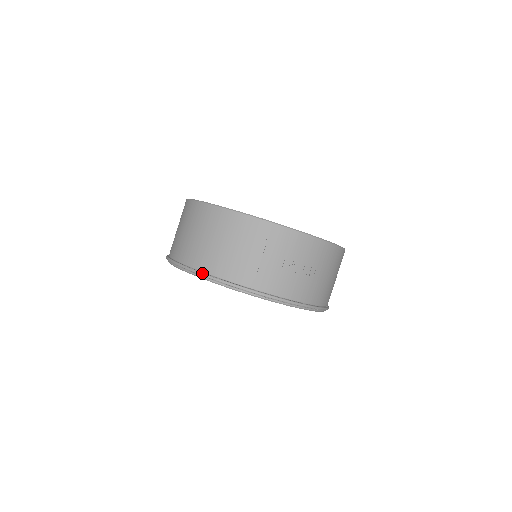
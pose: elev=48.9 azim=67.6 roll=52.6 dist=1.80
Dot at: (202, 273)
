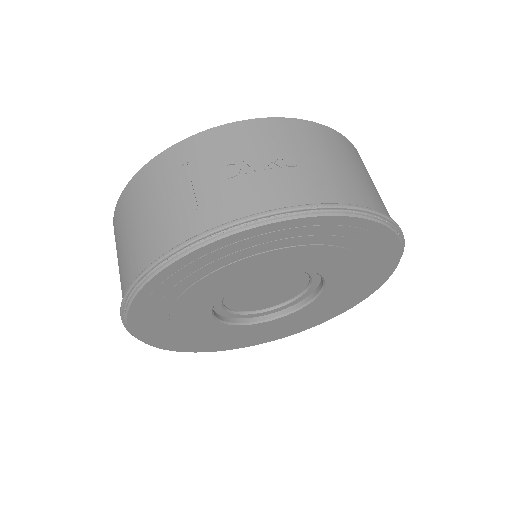
Dot at: (133, 281)
